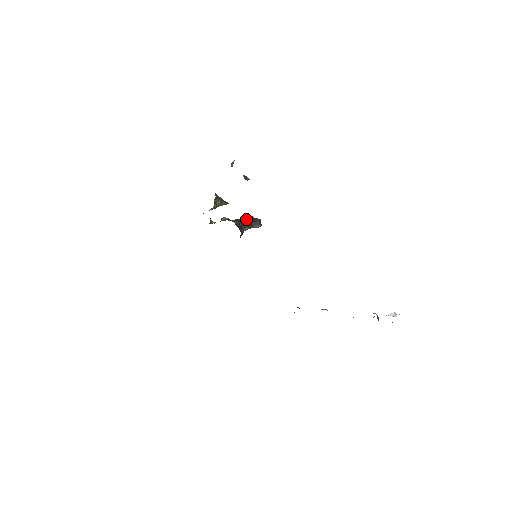
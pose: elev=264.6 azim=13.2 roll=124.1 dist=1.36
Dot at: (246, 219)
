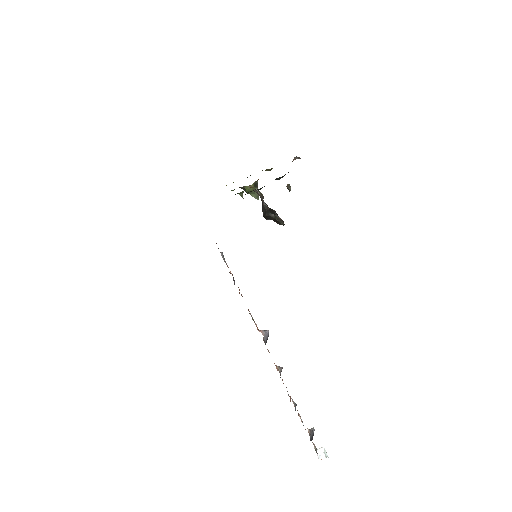
Dot at: (274, 211)
